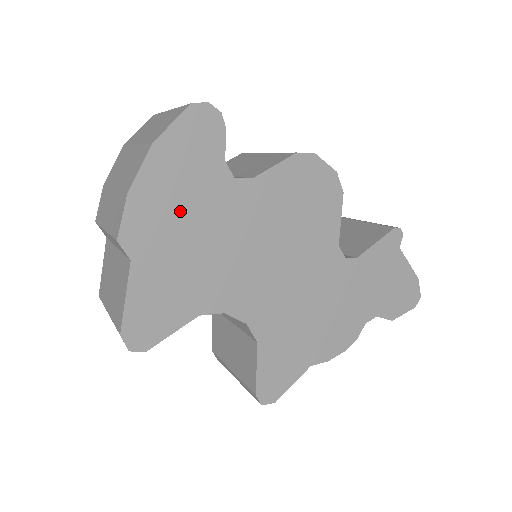
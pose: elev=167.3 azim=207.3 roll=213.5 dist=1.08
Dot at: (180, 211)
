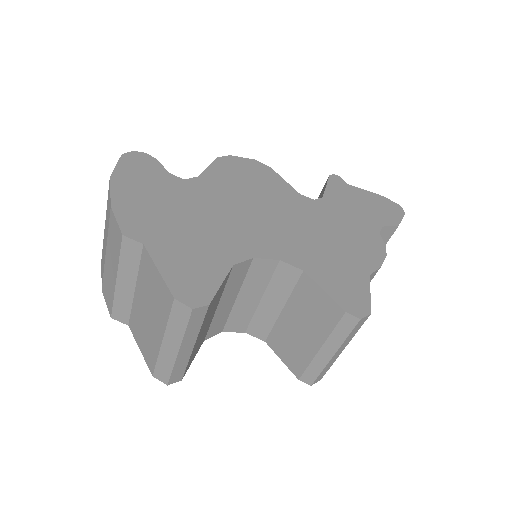
Dot at: (159, 206)
